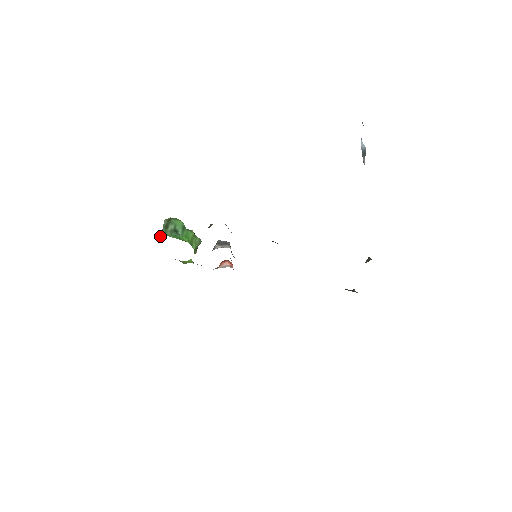
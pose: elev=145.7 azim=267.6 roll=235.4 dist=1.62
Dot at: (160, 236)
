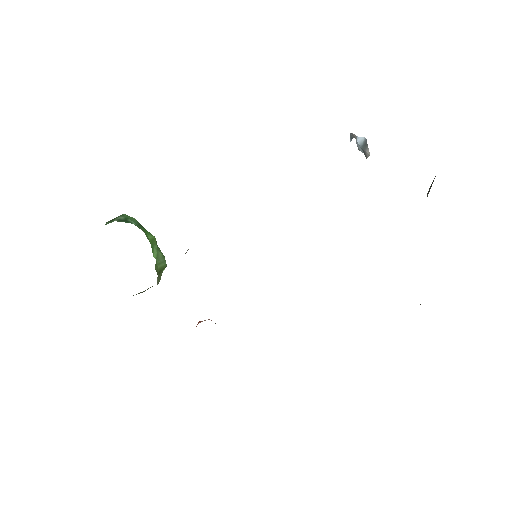
Dot at: occluded
